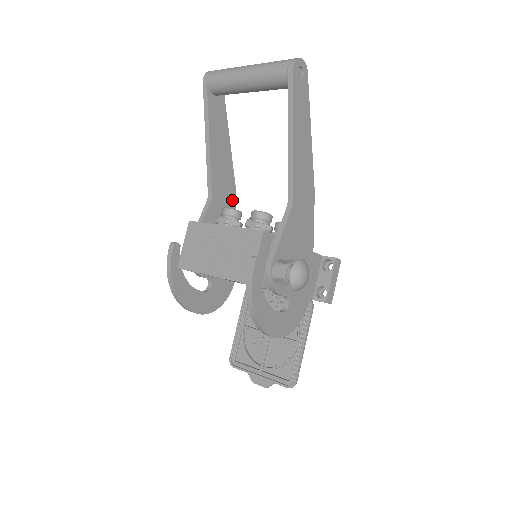
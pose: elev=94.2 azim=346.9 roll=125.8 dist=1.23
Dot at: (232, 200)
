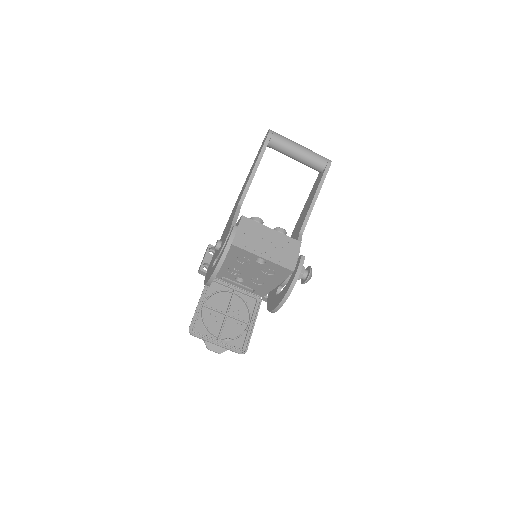
Dot at: occluded
